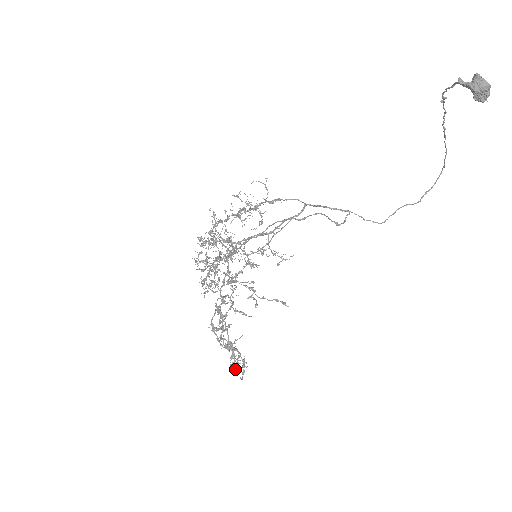
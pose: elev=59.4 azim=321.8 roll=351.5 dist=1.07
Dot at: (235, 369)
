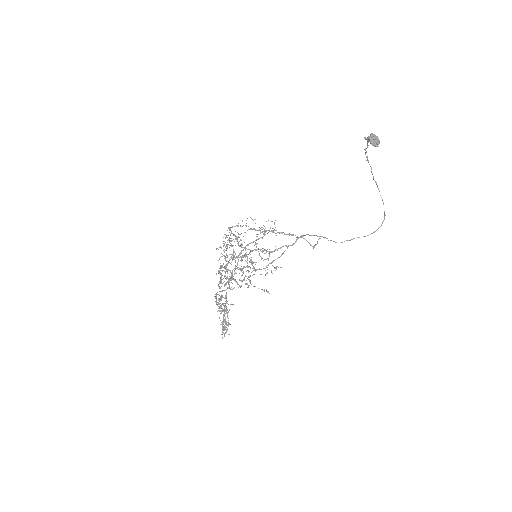
Dot at: (223, 333)
